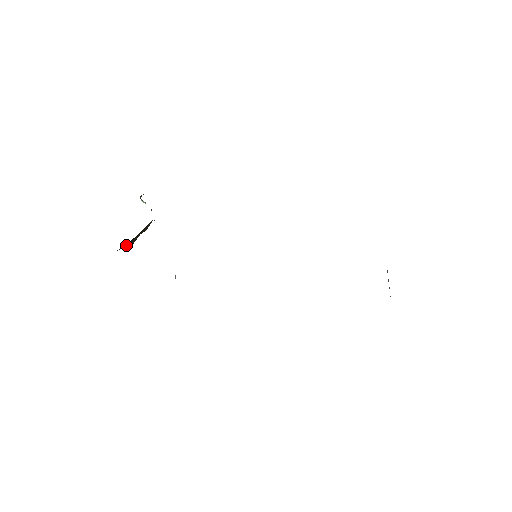
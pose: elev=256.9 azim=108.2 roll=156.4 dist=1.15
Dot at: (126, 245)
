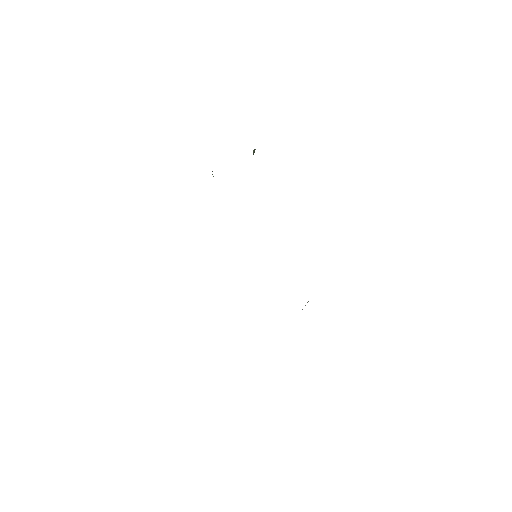
Dot at: occluded
